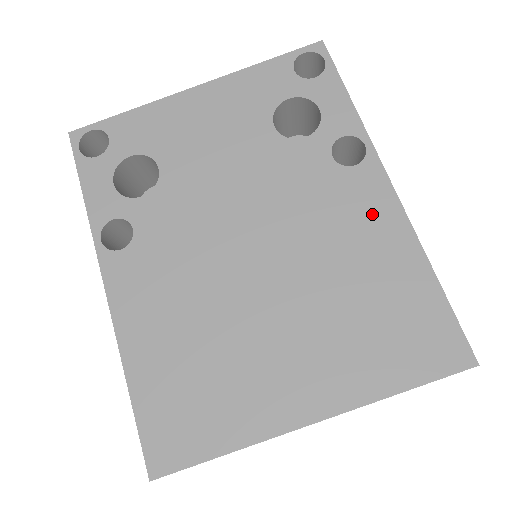
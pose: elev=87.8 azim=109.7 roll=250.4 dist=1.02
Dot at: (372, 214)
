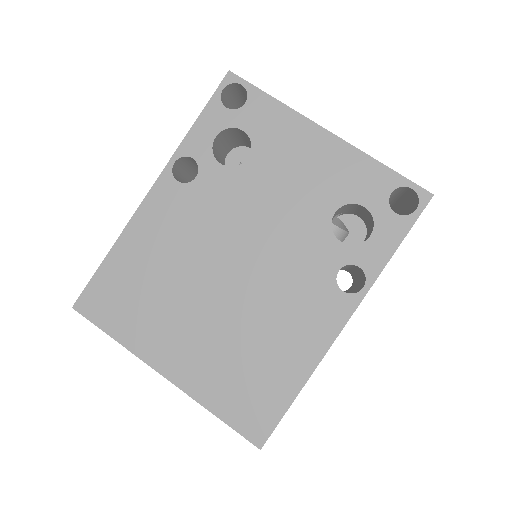
Dot at: (314, 326)
